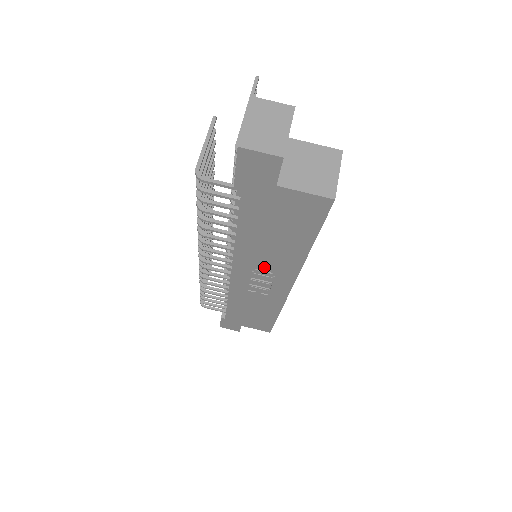
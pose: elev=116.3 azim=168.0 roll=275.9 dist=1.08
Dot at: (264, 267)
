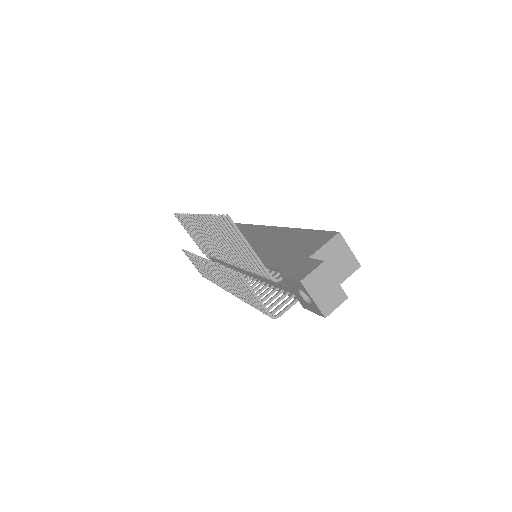
Dot at: occluded
